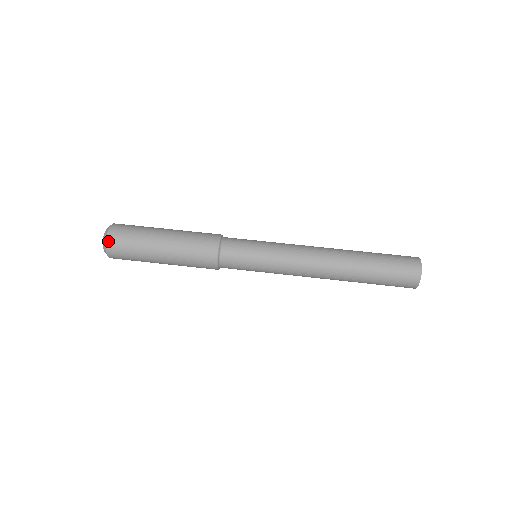
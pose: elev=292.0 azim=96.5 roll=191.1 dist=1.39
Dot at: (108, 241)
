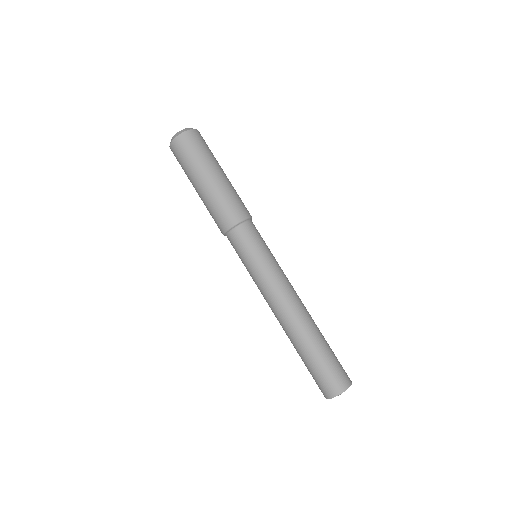
Dot at: (183, 134)
